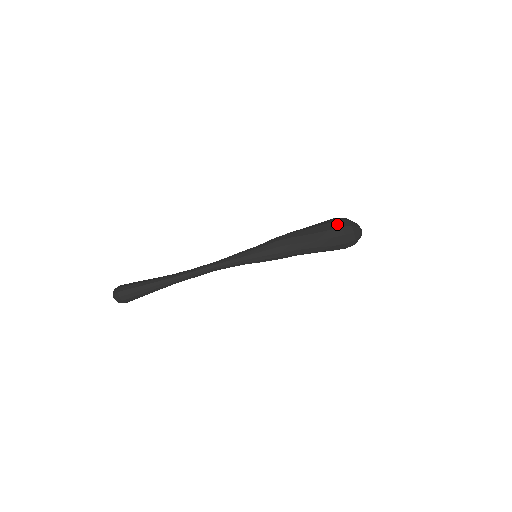
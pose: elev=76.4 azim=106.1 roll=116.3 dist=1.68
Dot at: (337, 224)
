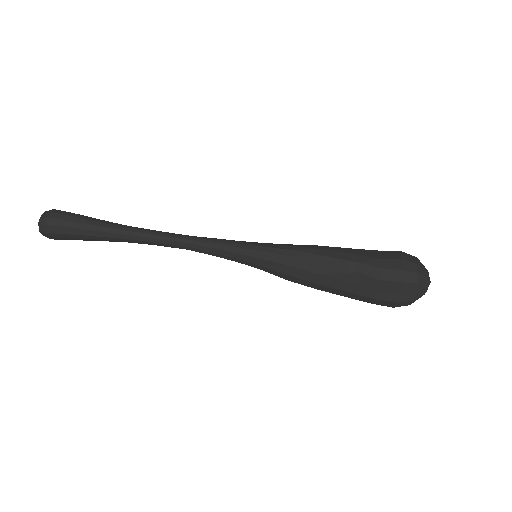
Dot at: occluded
